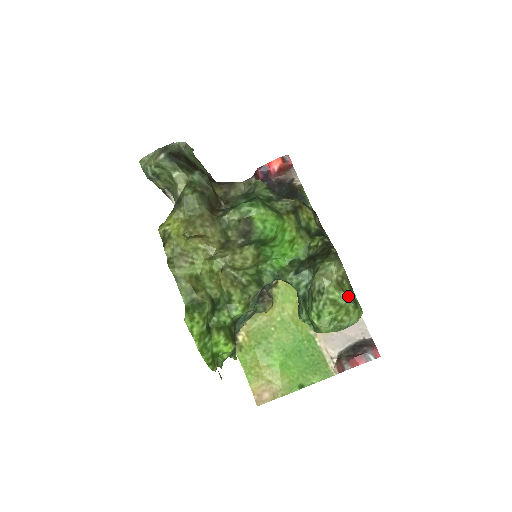
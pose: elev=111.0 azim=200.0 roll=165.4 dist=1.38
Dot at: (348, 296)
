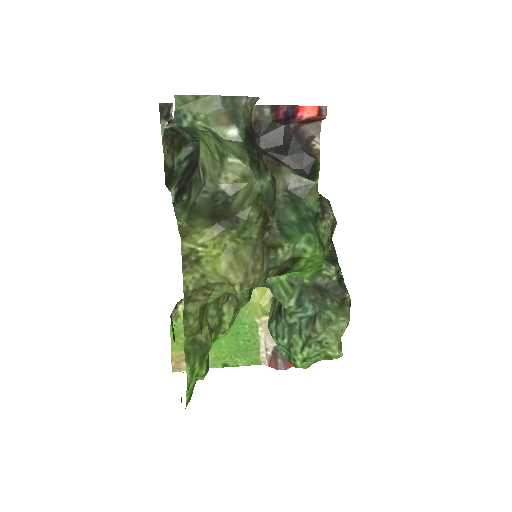
Dot at: occluded
